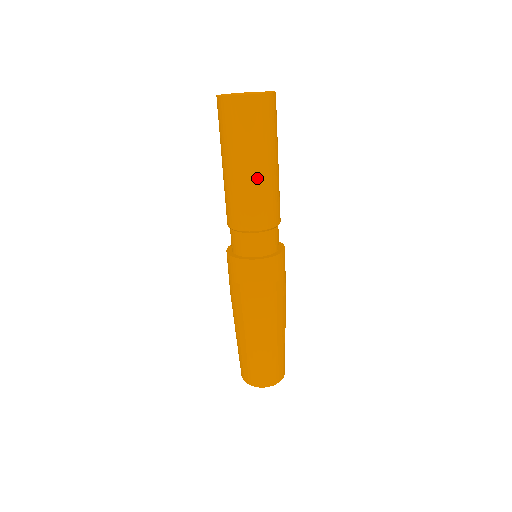
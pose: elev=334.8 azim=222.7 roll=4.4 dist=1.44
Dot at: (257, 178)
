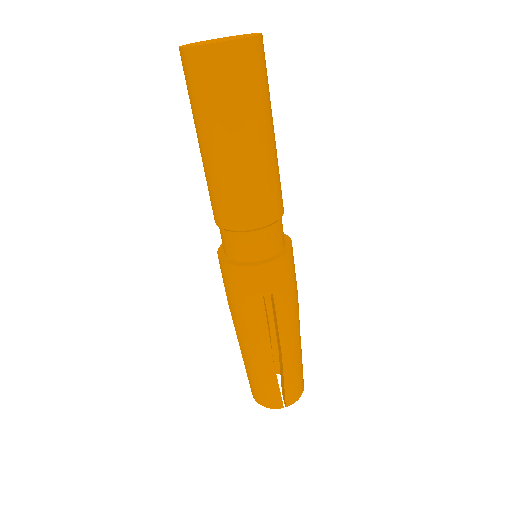
Dot at: (223, 163)
